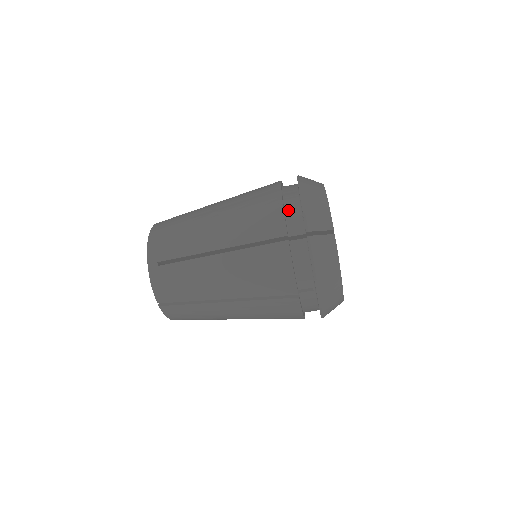
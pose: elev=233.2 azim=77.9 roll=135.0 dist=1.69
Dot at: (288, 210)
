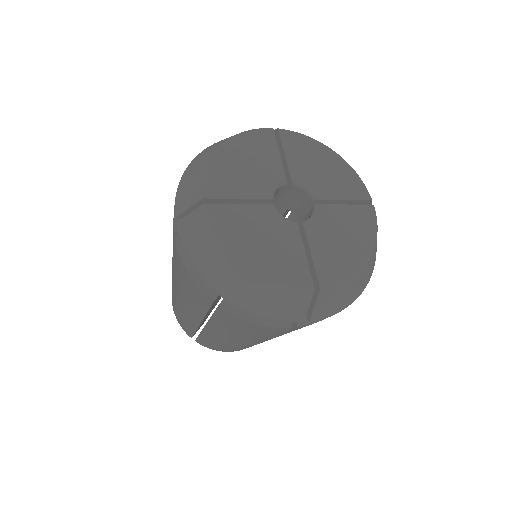
Dot at: occluded
